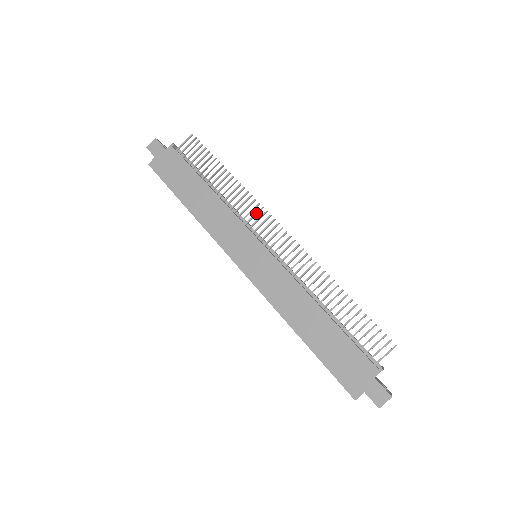
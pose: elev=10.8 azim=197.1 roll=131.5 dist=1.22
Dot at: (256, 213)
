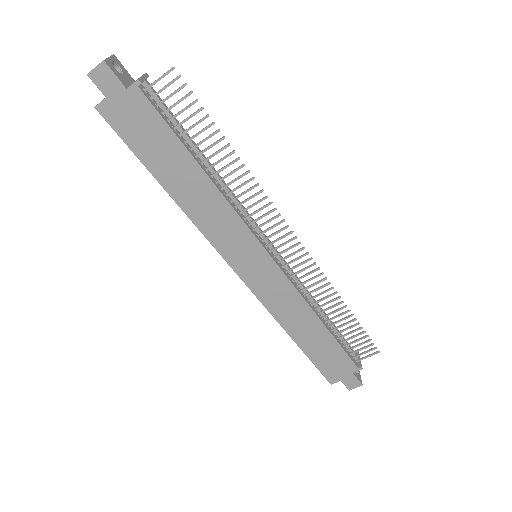
Dot at: (266, 214)
